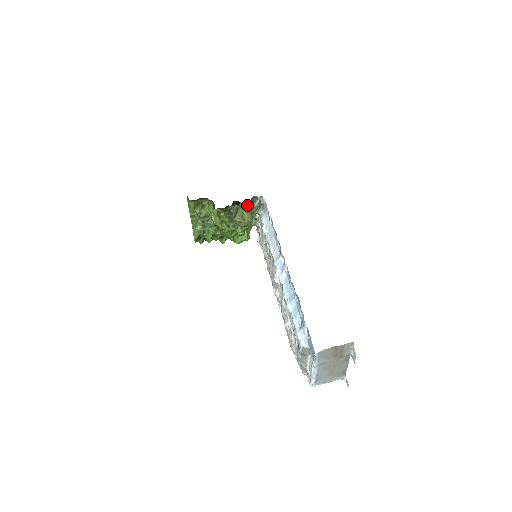
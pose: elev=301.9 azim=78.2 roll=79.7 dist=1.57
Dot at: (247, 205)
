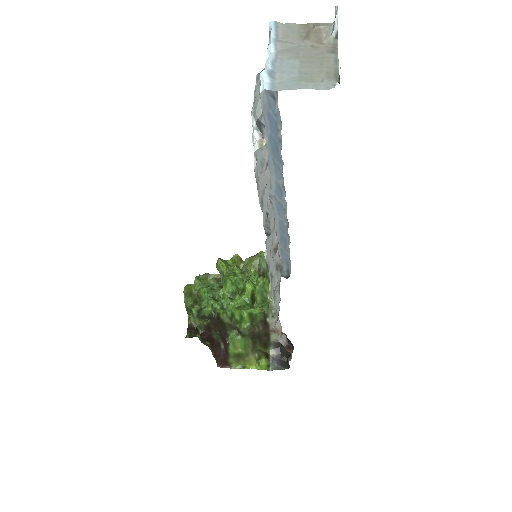
Dot at: occluded
